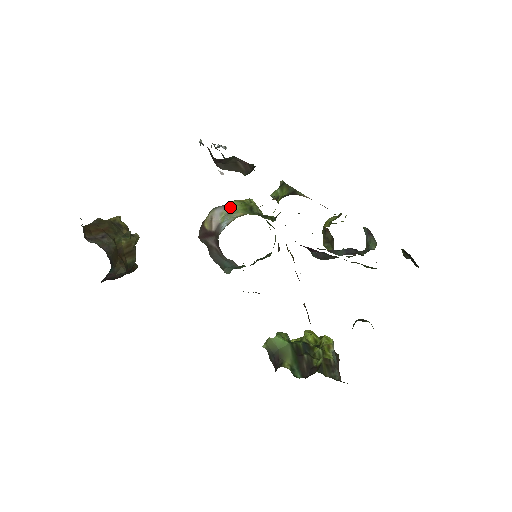
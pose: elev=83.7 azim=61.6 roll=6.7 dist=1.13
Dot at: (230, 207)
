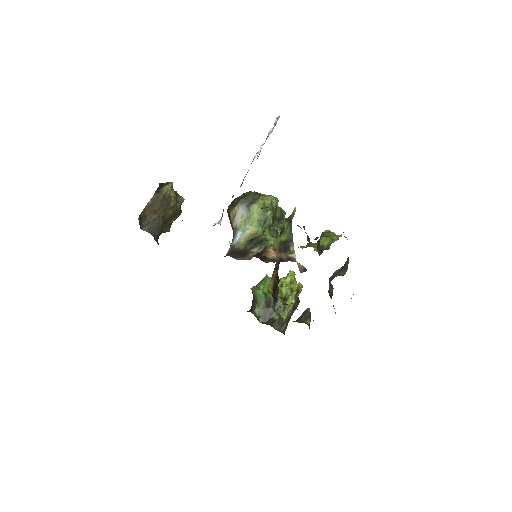
Dot at: (250, 213)
